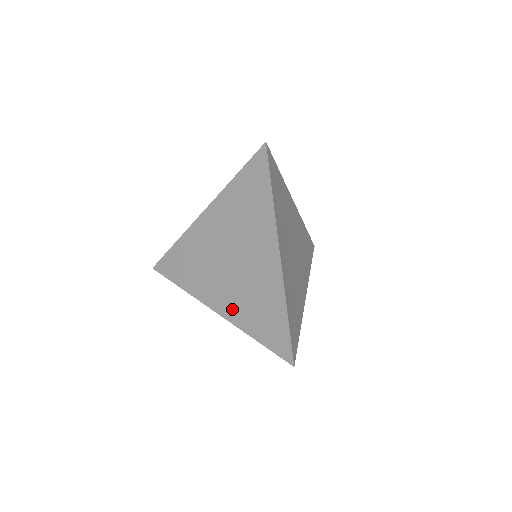
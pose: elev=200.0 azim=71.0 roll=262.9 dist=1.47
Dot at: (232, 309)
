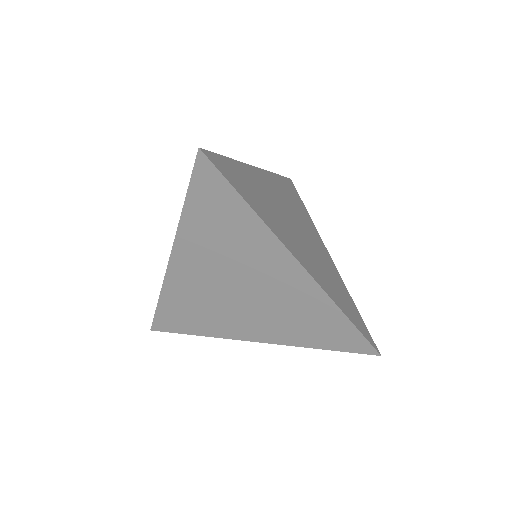
Dot at: occluded
